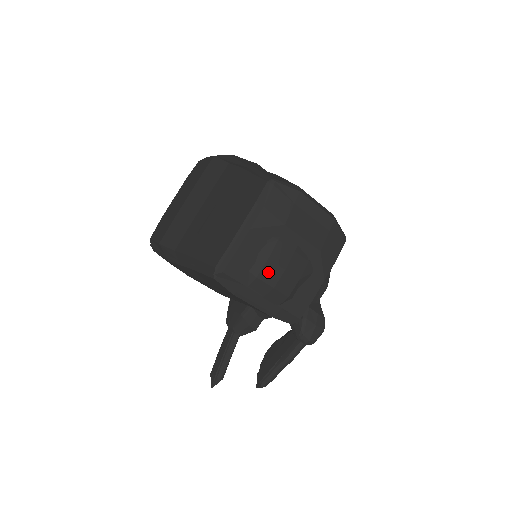
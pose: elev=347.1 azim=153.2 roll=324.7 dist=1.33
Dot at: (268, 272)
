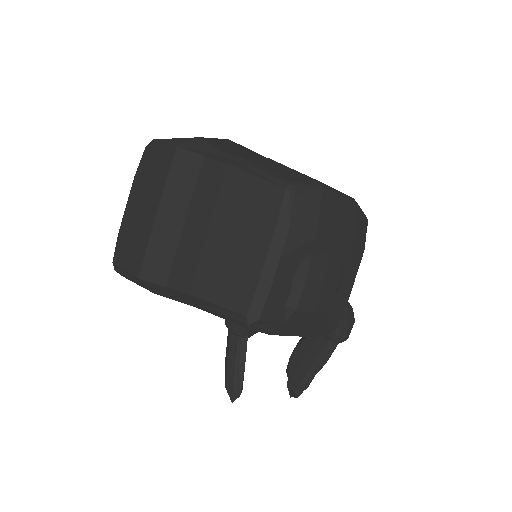
Dot at: (306, 298)
